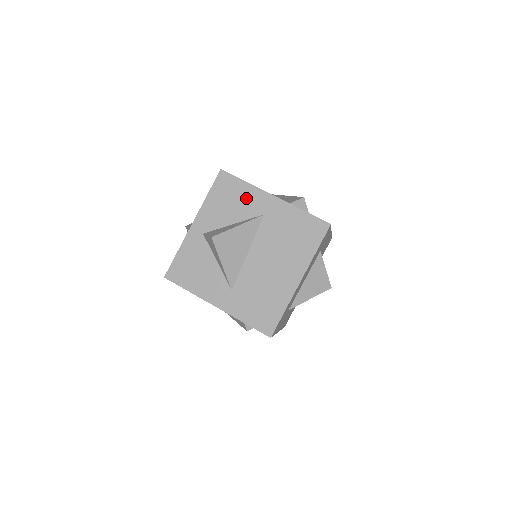
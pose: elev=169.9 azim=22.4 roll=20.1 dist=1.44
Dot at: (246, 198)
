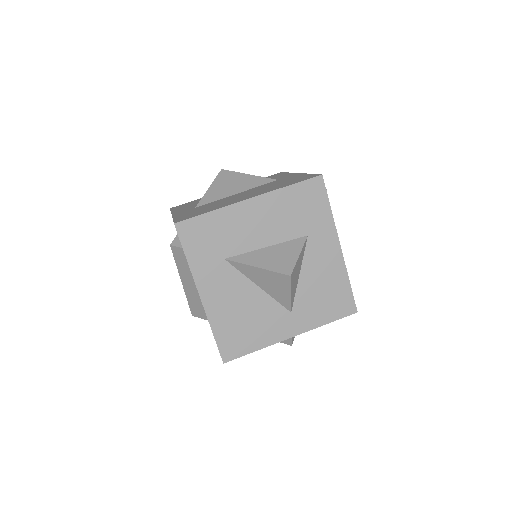
Dot at: (278, 177)
